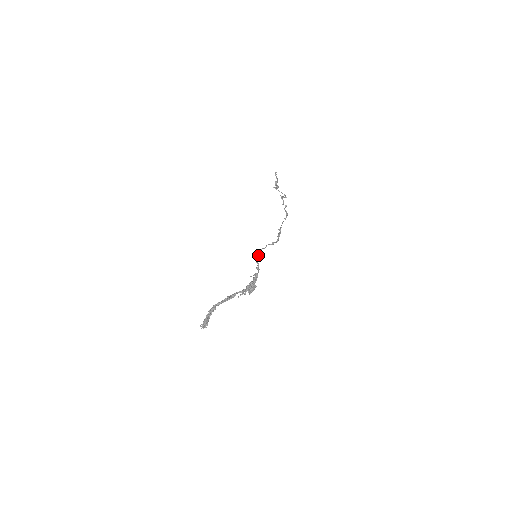
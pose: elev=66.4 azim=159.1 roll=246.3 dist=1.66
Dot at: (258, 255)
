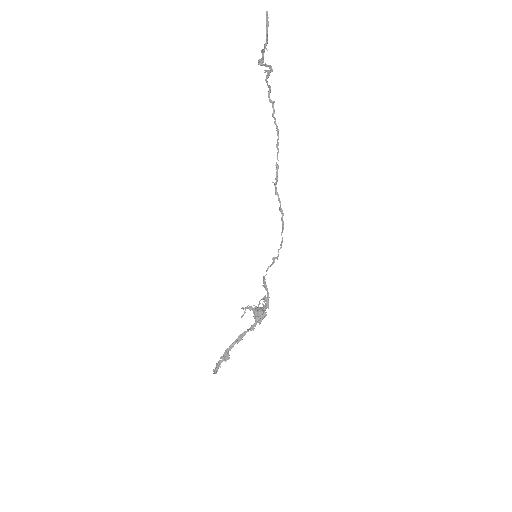
Dot at: (266, 271)
